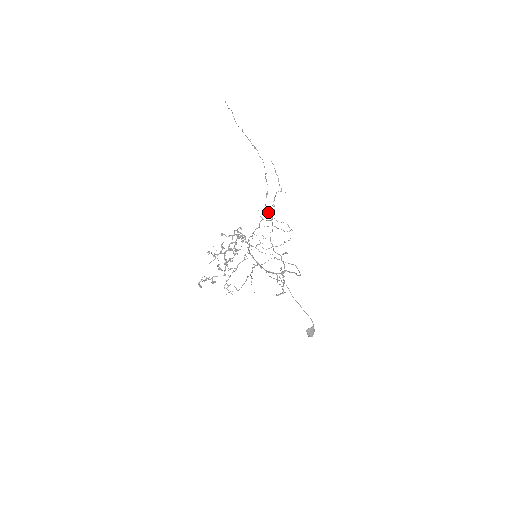
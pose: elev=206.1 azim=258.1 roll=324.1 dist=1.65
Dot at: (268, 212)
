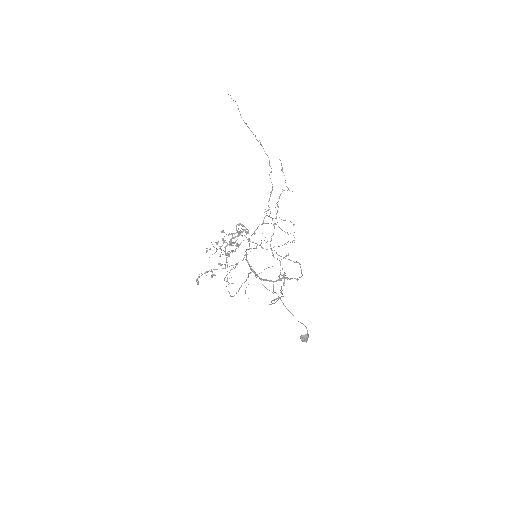
Dot at: occluded
